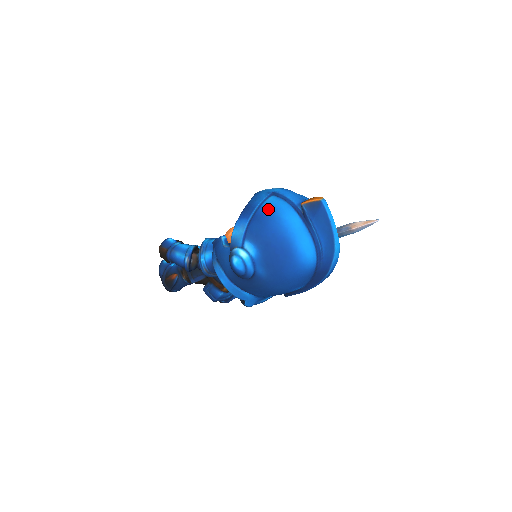
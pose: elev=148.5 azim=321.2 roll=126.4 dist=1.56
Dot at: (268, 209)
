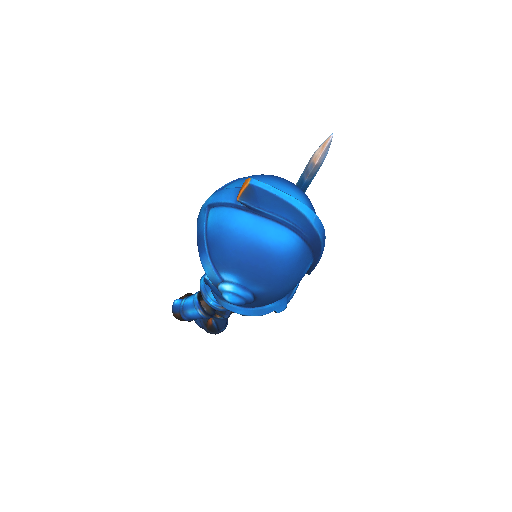
Dot at: (214, 229)
